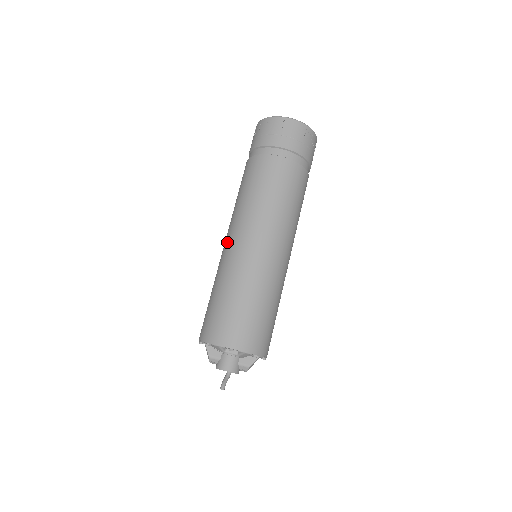
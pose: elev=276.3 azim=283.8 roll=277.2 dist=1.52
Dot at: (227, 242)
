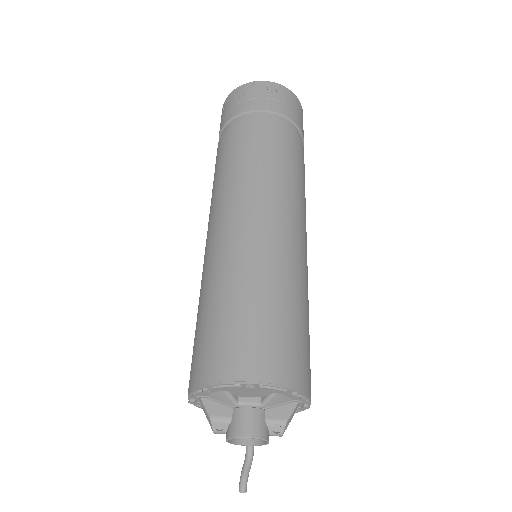
Dot at: (209, 236)
